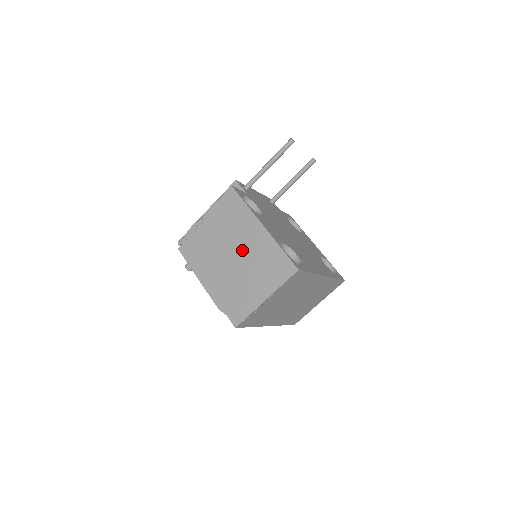
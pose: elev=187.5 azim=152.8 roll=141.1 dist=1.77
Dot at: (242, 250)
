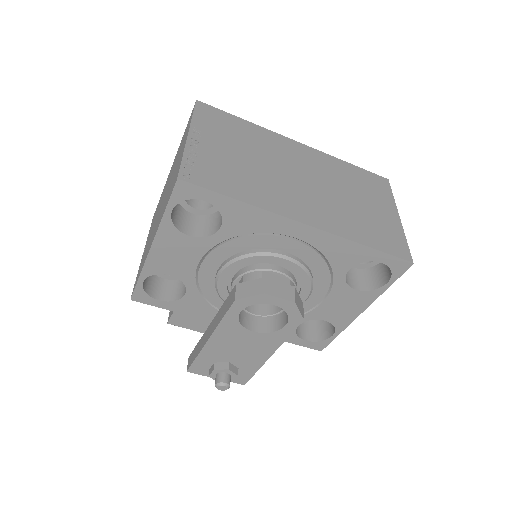
Dot at: occluded
